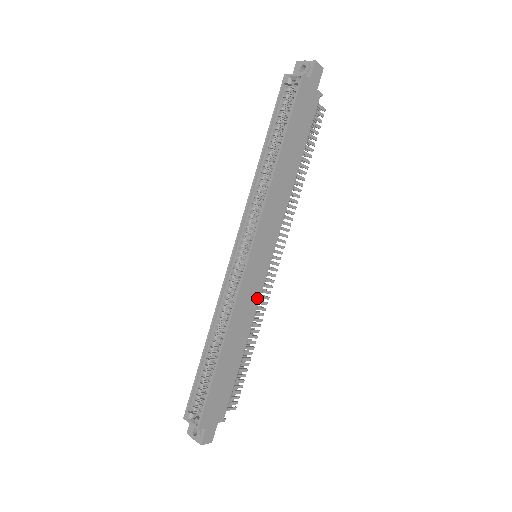
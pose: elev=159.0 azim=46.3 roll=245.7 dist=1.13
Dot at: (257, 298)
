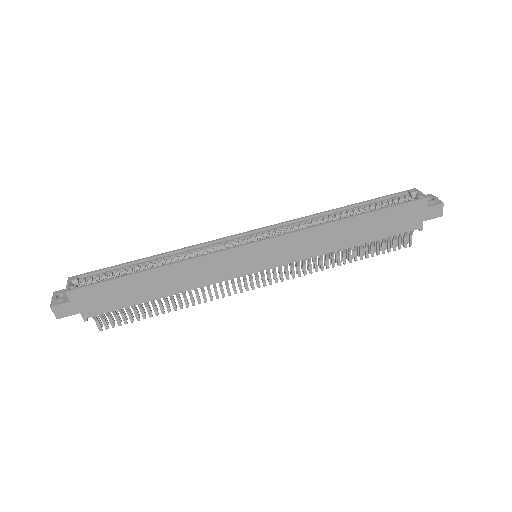
Dot at: (220, 278)
